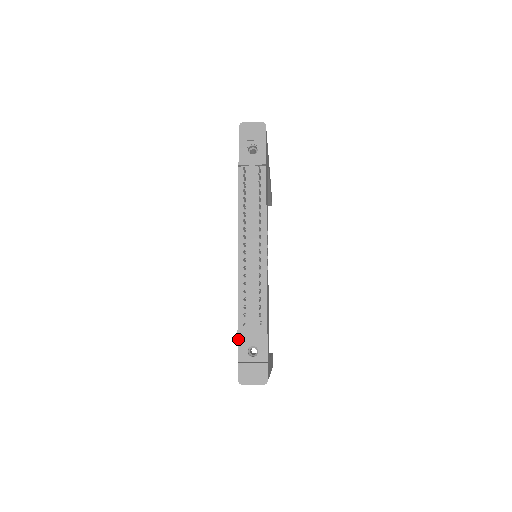
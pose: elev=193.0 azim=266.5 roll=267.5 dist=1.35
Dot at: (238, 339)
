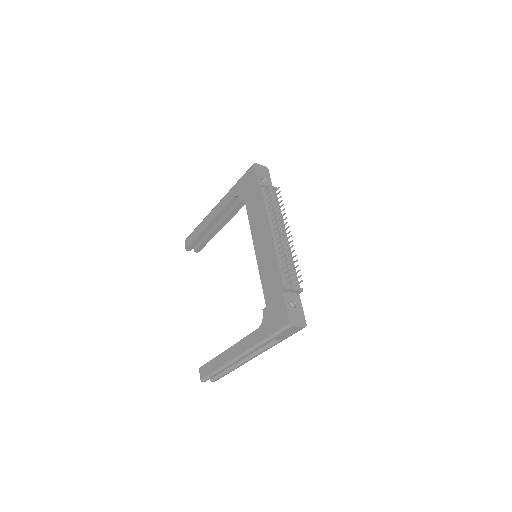
Dot at: (283, 295)
